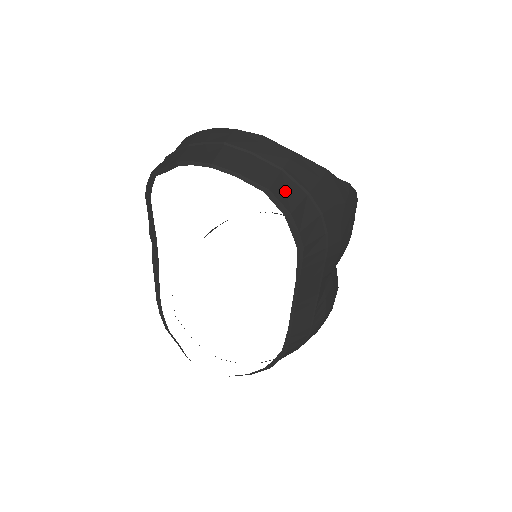
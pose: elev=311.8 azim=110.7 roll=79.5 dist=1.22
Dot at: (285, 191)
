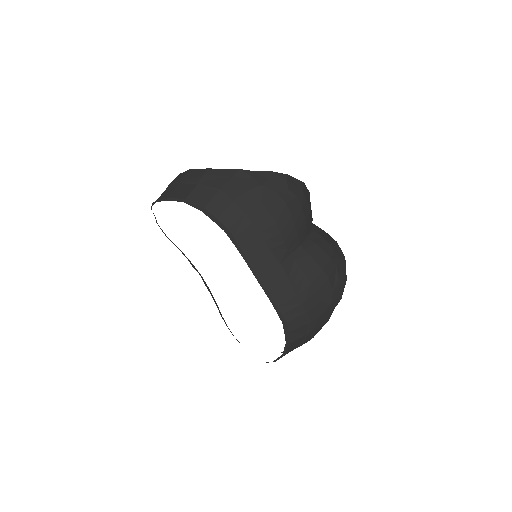
Dot at: (200, 196)
